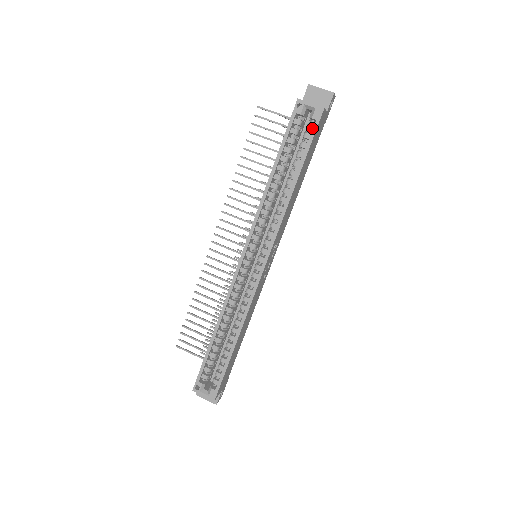
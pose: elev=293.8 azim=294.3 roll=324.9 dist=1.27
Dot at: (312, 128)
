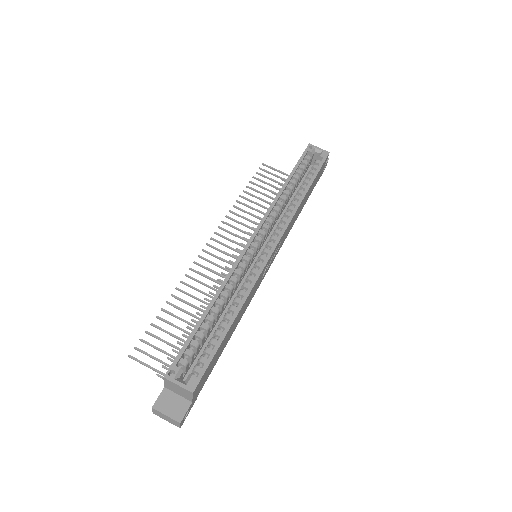
Dot at: (319, 163)
